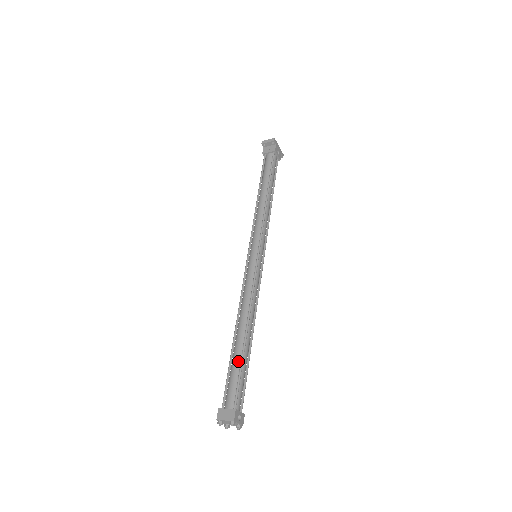
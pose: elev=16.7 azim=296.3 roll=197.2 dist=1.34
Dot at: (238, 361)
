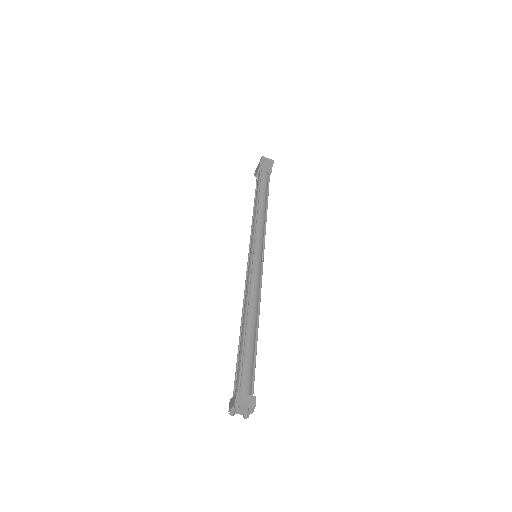
Dot at: (252, 350)
